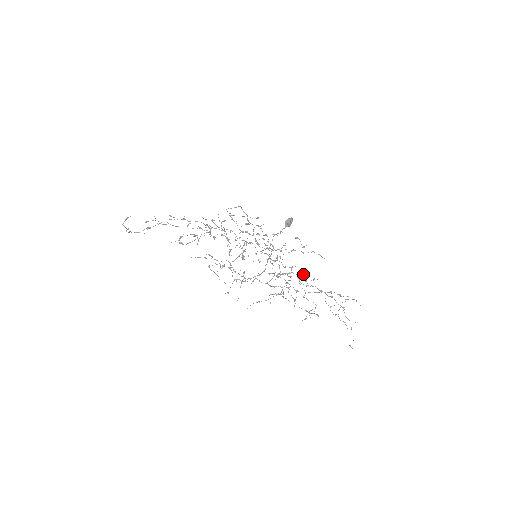
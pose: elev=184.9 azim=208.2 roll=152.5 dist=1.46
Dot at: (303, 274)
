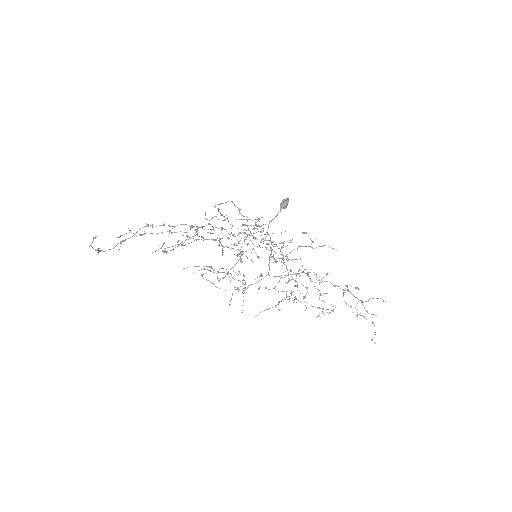
Dot at: occluded
